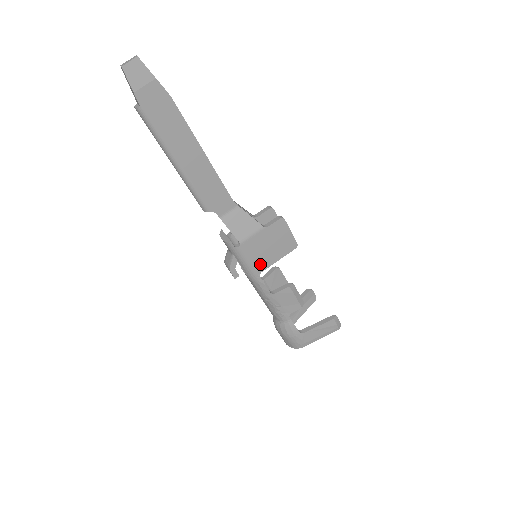
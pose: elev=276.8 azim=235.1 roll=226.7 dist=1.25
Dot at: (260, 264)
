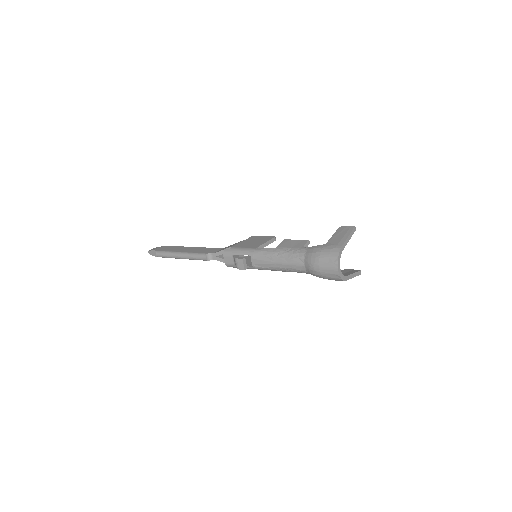
Dot at: (253, 246)
